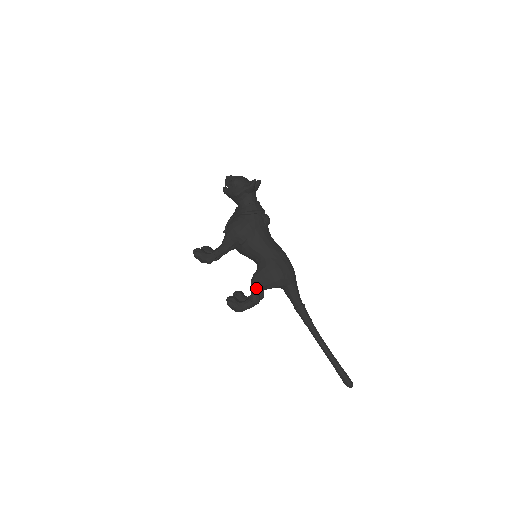
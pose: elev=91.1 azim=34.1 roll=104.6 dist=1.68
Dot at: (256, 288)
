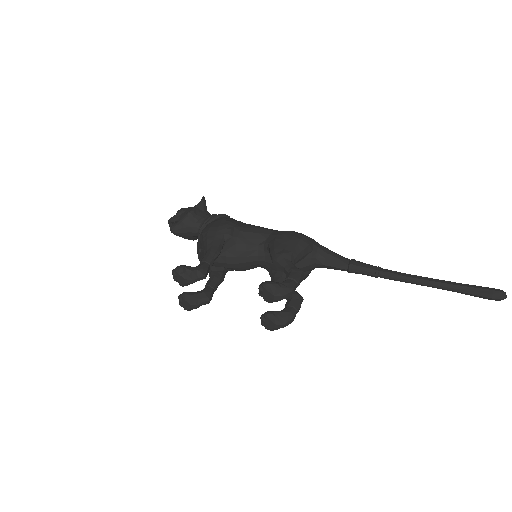
Dot at: (285, 258)
